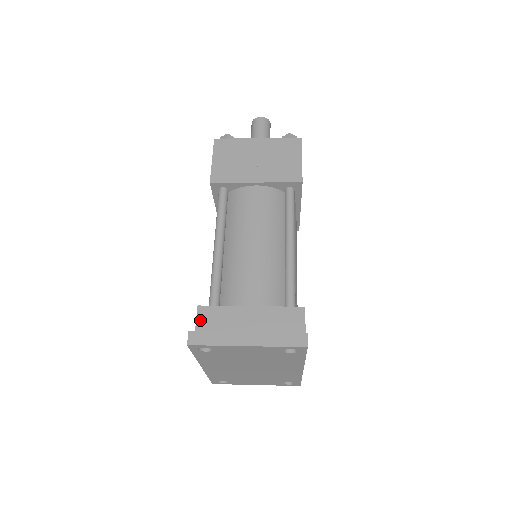
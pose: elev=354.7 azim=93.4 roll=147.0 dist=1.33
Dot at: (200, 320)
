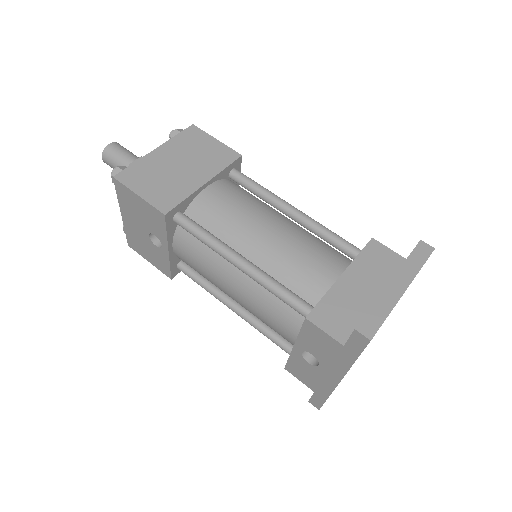
Dot at: (324, 326)
